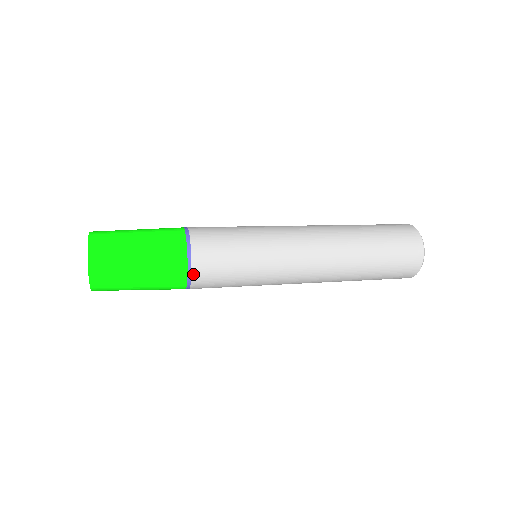
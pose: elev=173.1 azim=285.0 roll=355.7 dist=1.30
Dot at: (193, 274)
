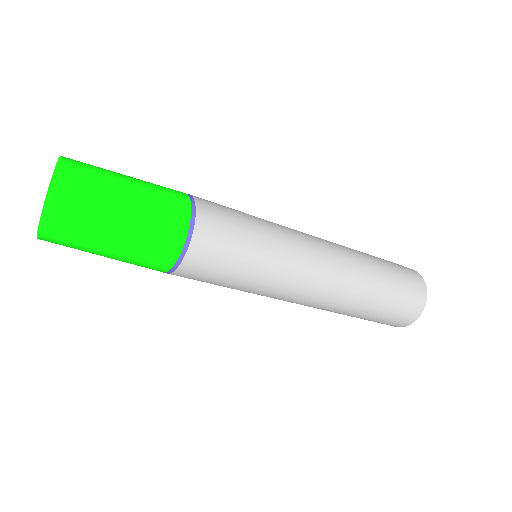
Dot at: (197, 207)
